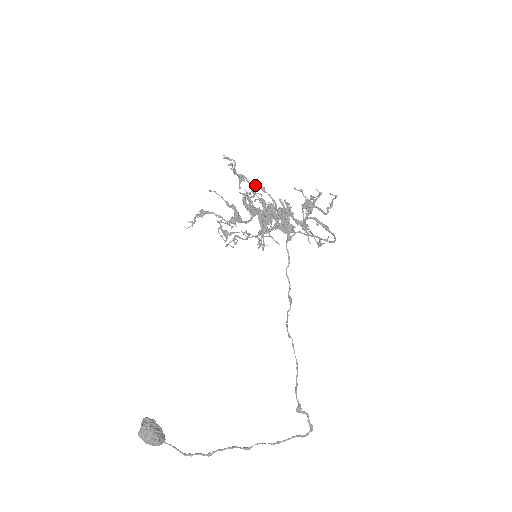
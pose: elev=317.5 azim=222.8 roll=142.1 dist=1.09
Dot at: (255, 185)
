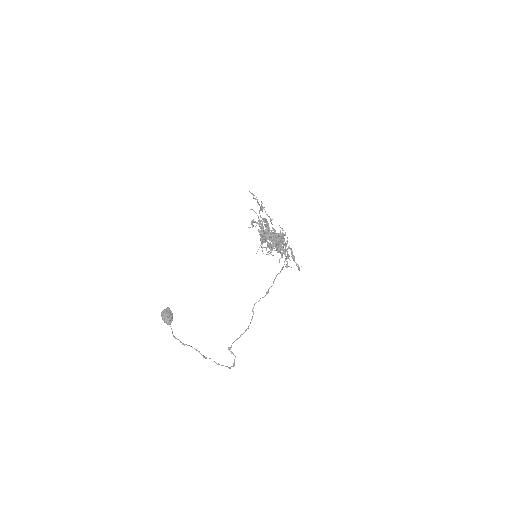
Dot at: (268, 216)
